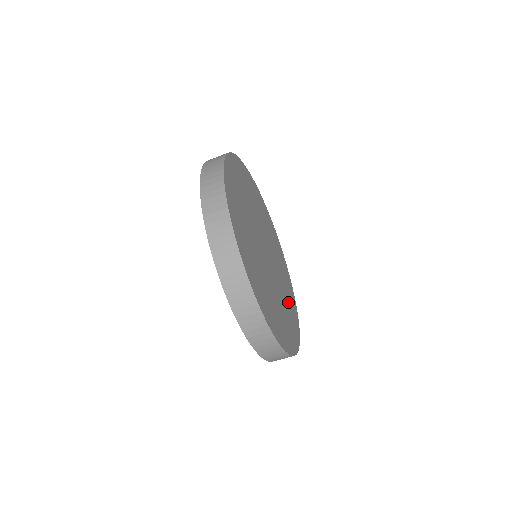
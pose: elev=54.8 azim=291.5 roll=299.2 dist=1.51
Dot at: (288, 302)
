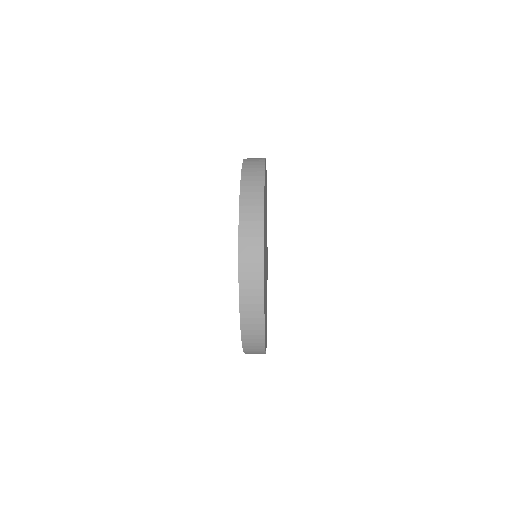
Dot at: occluded
